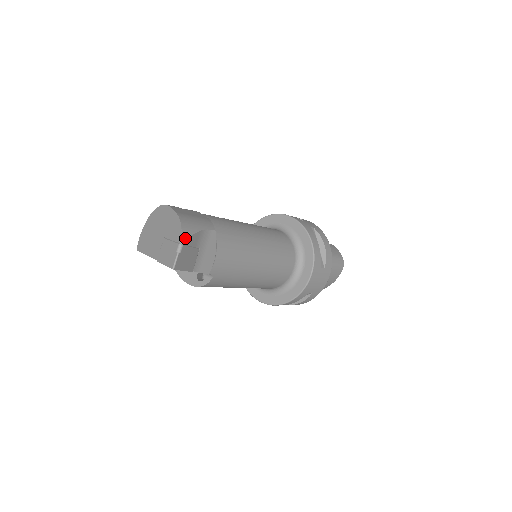
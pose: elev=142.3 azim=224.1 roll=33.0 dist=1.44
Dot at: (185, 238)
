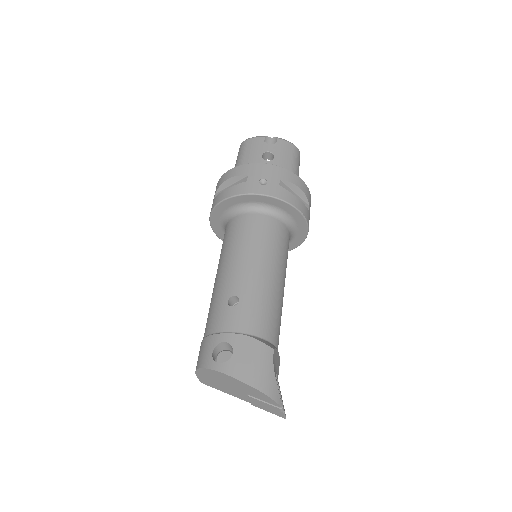
Dot at: (280, 401)
